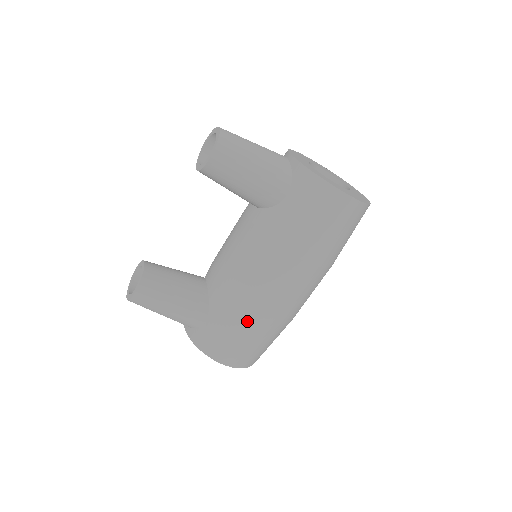
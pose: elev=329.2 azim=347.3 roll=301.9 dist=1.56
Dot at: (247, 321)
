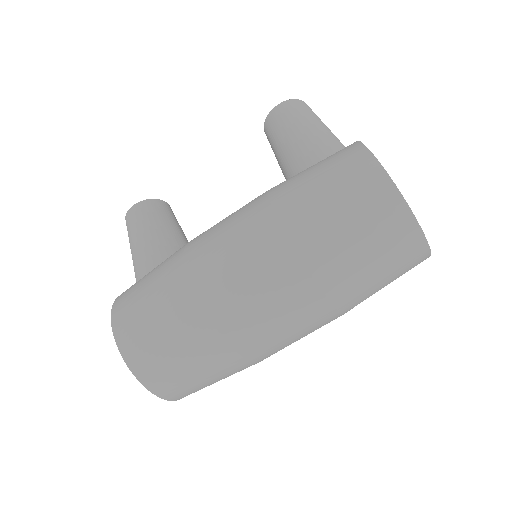
Dot at: (173, 272)
